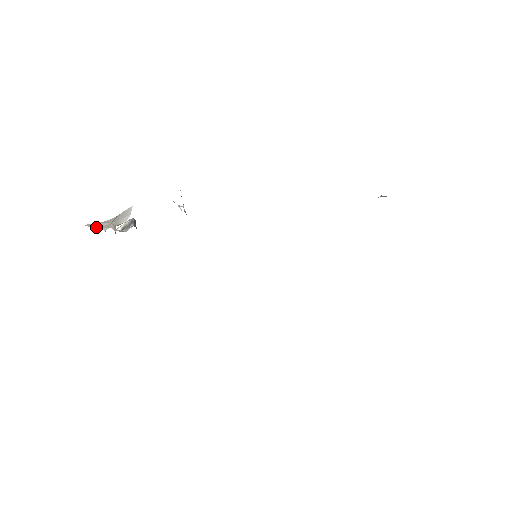
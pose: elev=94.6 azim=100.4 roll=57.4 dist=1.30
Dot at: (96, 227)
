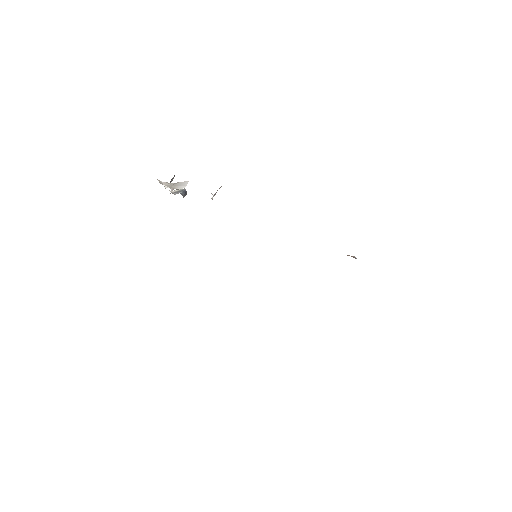
Dot at: (162, 184)
